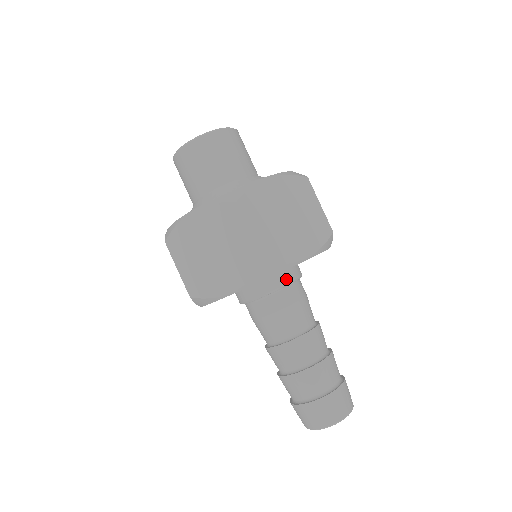
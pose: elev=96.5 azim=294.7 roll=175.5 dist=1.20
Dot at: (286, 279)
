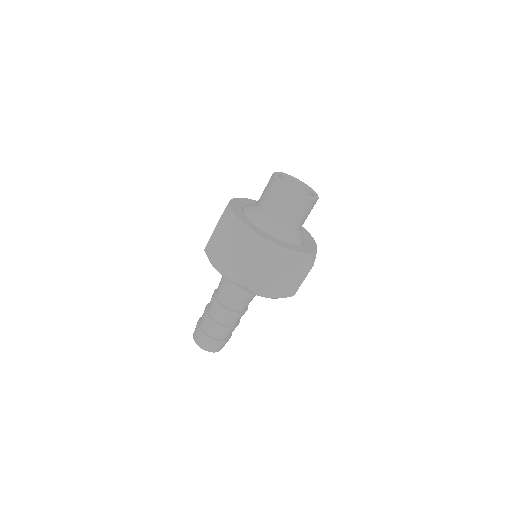
Dot at: occluded
